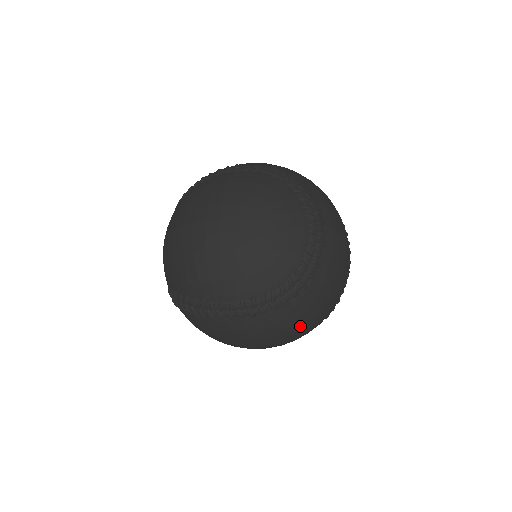
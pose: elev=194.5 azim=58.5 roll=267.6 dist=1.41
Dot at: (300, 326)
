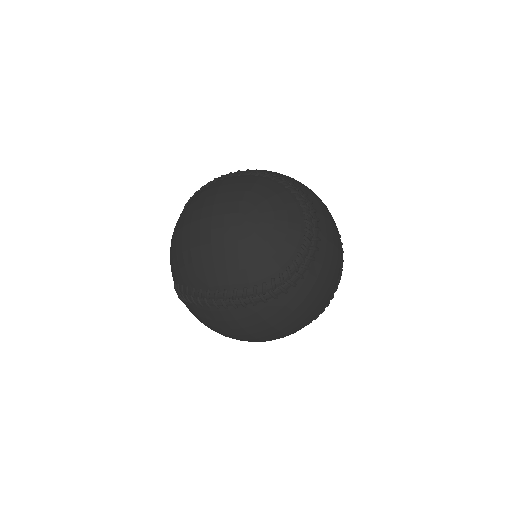
Dot at: (298, 316)
